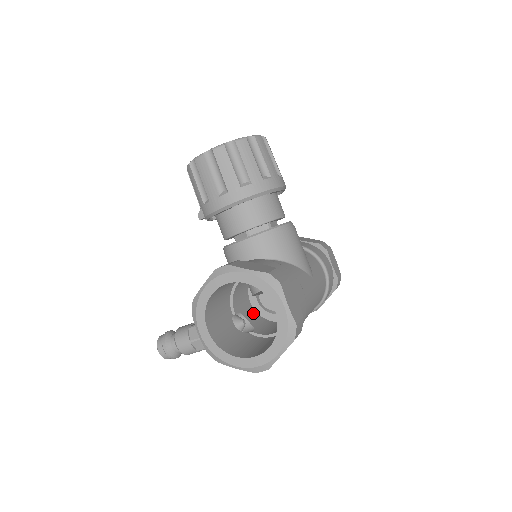
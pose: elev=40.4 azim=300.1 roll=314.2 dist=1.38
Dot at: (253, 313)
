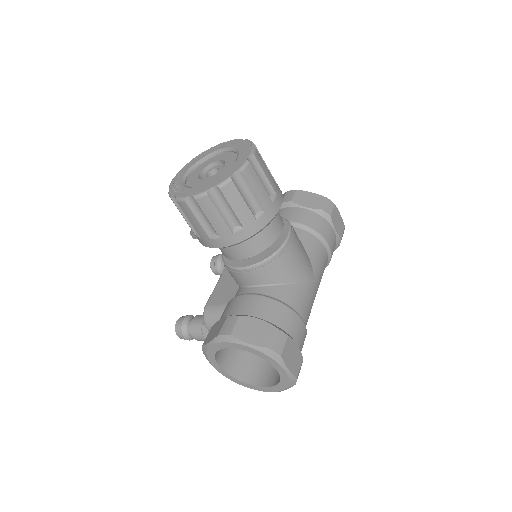
Dot at: occluded
